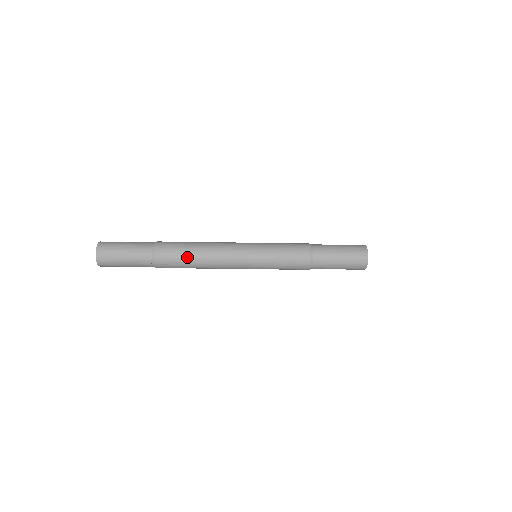
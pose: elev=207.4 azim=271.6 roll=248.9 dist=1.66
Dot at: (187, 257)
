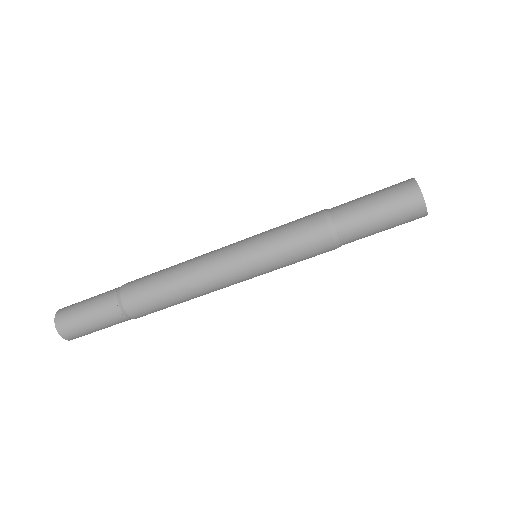
Dot at: (161, 291)
